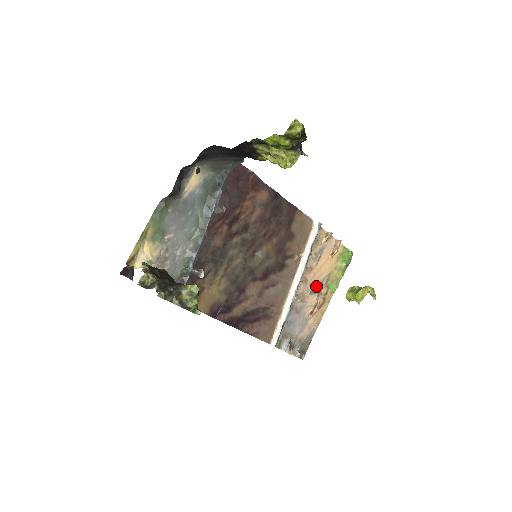
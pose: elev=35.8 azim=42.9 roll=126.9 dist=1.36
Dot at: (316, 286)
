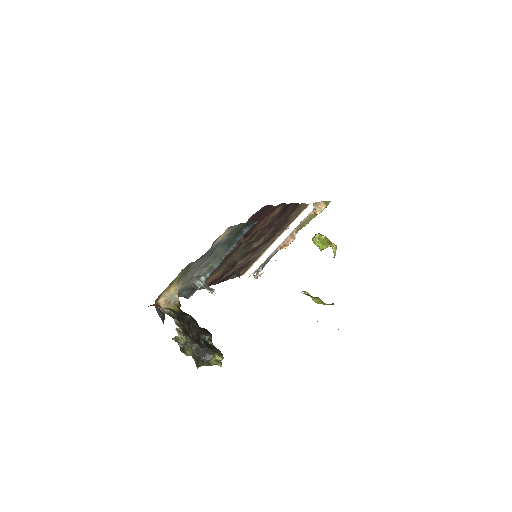
Dot at: (292, 232)
